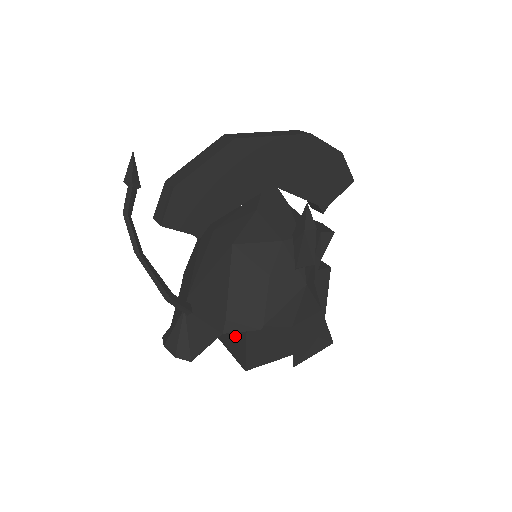
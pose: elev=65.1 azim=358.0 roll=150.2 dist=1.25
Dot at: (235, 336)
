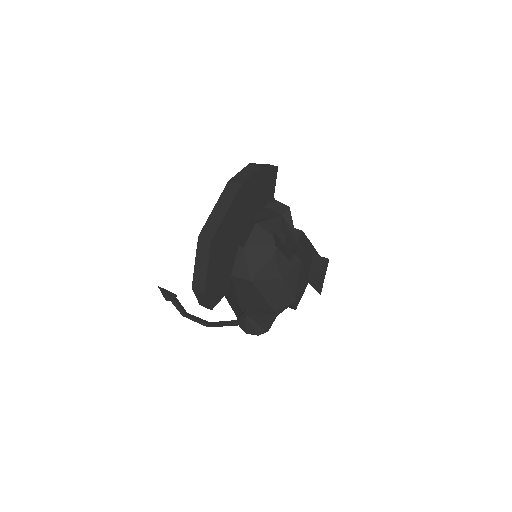
Dot at: occluded
